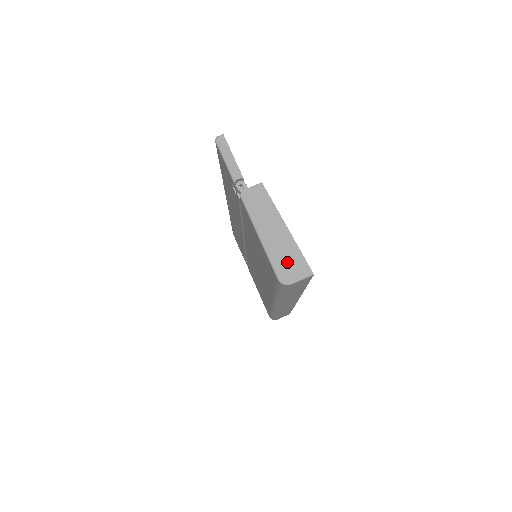
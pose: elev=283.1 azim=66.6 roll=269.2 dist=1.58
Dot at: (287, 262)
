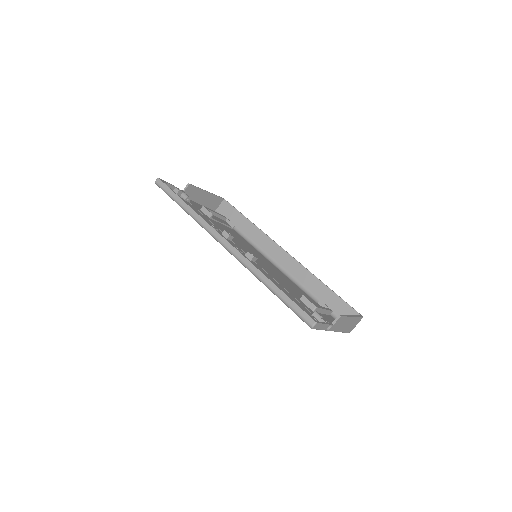
Dot at: (352, 326)
